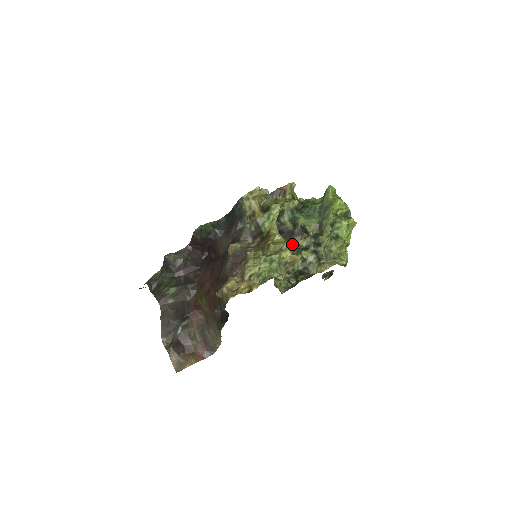
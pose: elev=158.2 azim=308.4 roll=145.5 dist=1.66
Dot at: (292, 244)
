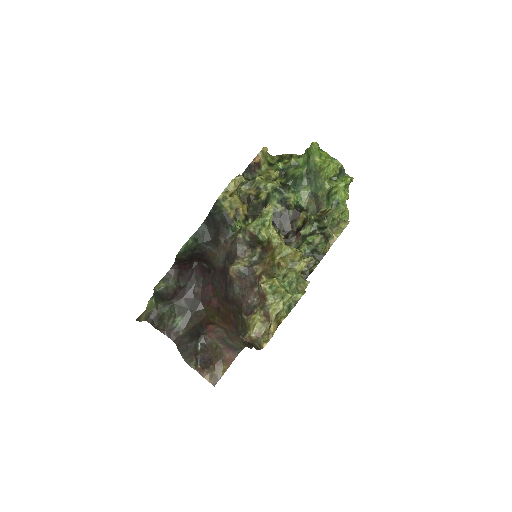
Dot at: (292, 231)
